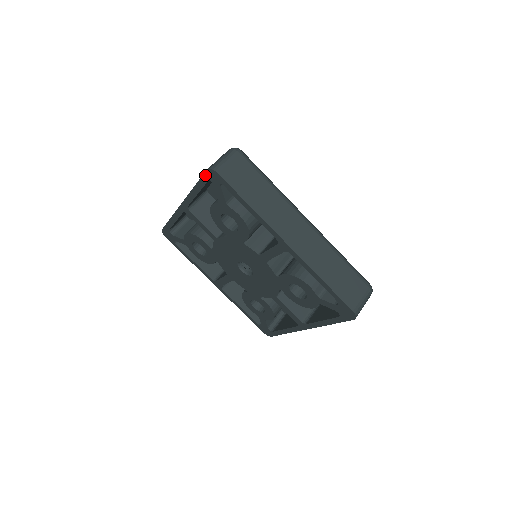
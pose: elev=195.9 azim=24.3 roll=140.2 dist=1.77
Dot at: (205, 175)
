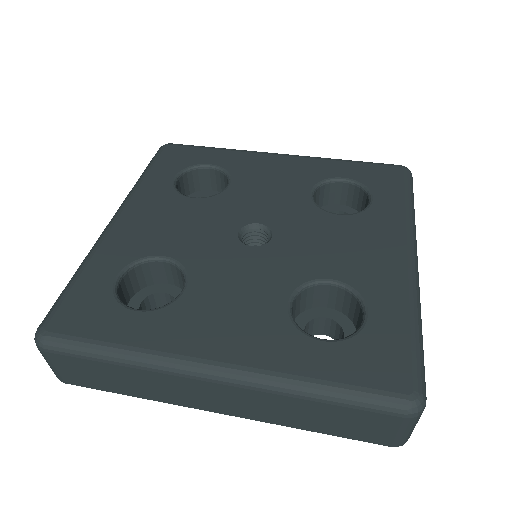
Dot at: (374, 440)
